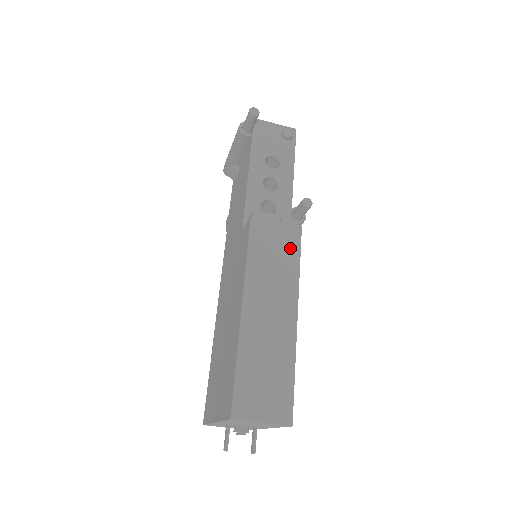
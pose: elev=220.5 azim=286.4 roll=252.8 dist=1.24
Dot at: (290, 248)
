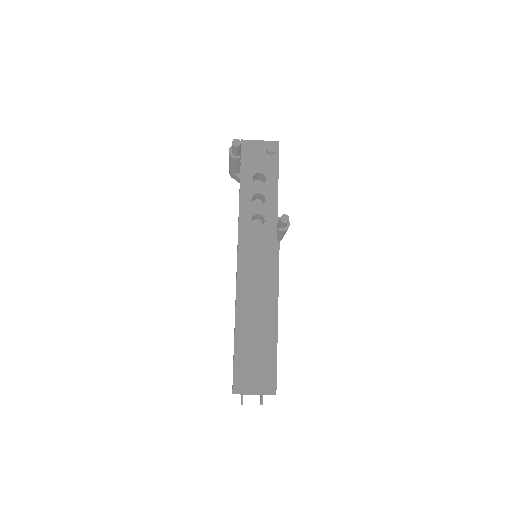
Dot at: (270, 263)
